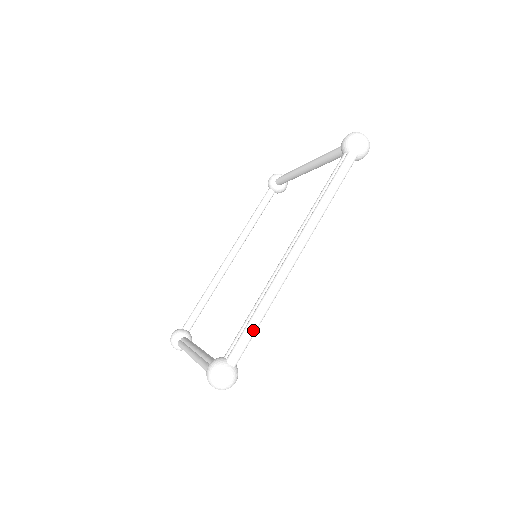
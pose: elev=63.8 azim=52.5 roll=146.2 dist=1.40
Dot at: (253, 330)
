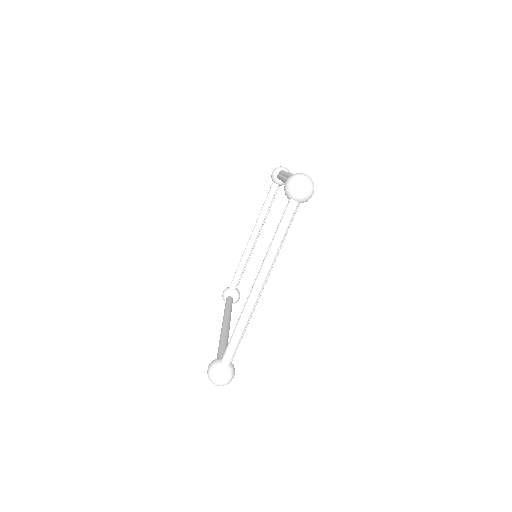
Dot at: occluded
